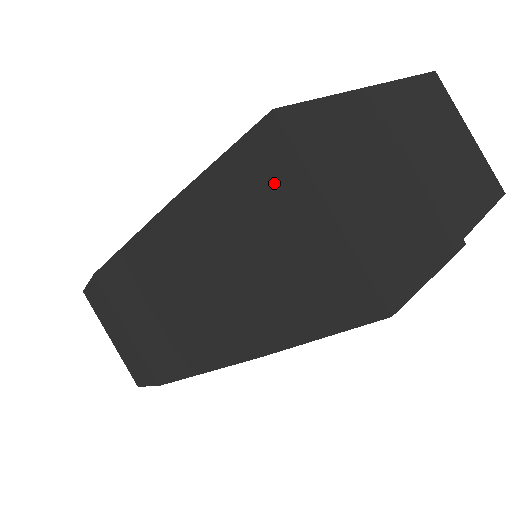
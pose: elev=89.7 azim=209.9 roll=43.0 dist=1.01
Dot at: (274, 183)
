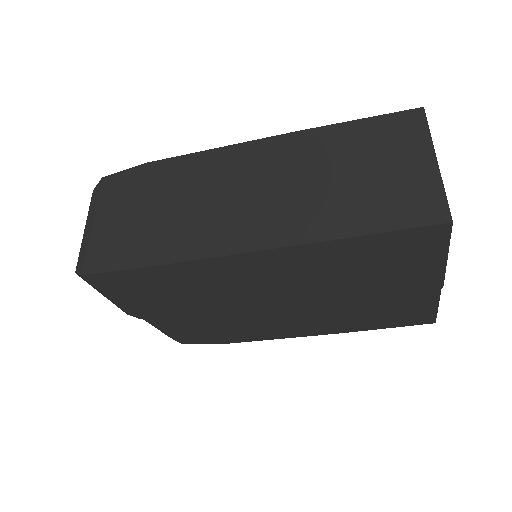
Dot at: (402, 138)
